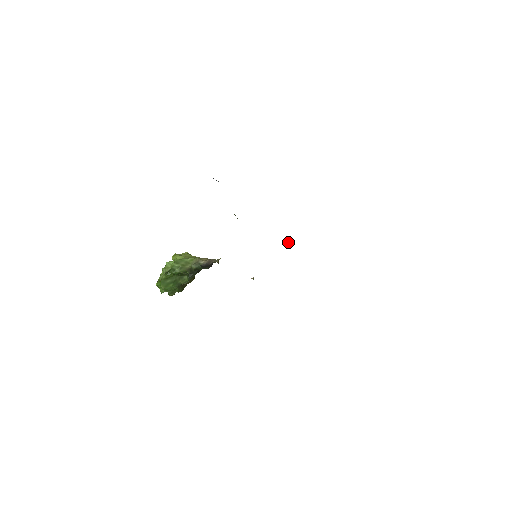
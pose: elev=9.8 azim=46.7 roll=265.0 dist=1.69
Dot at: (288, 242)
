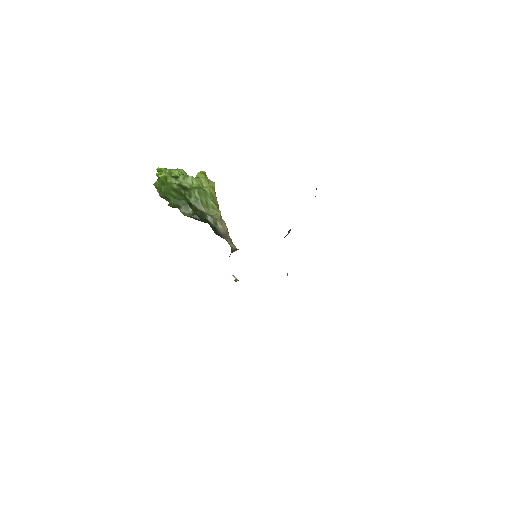
Dot at: occluded
